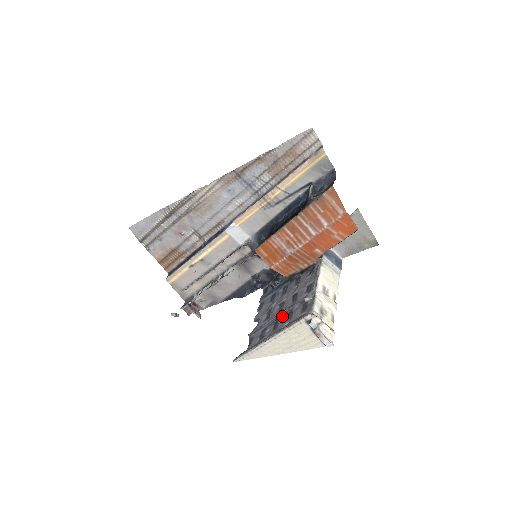
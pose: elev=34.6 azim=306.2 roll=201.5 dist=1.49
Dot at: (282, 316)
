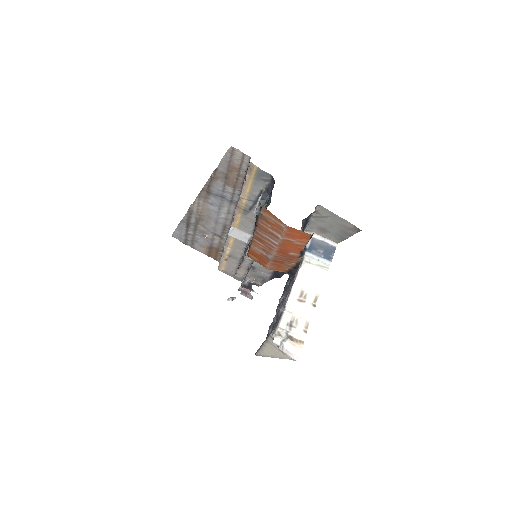
Dot at: (276, 319)
